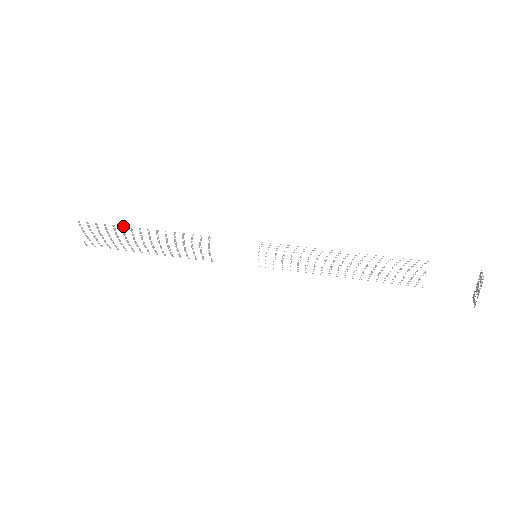
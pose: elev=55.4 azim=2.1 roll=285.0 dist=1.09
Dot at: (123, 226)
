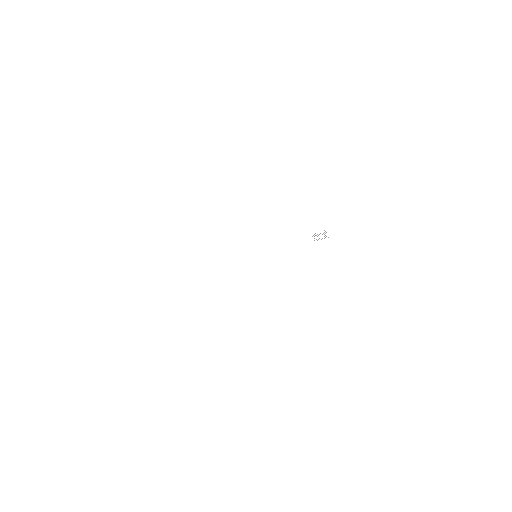
Dot at: occluded
